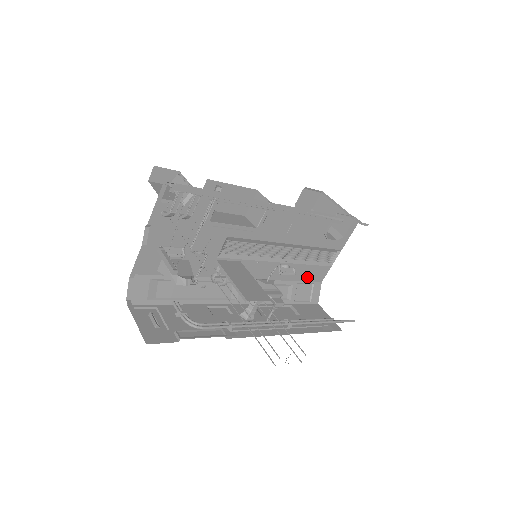
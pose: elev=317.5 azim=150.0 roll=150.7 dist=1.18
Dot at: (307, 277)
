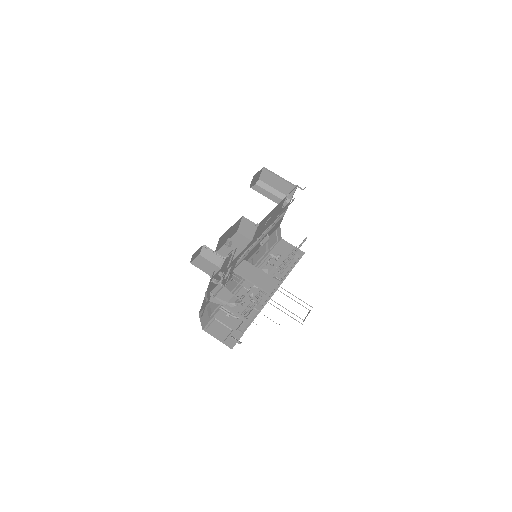
Dot at: (273, 231)
